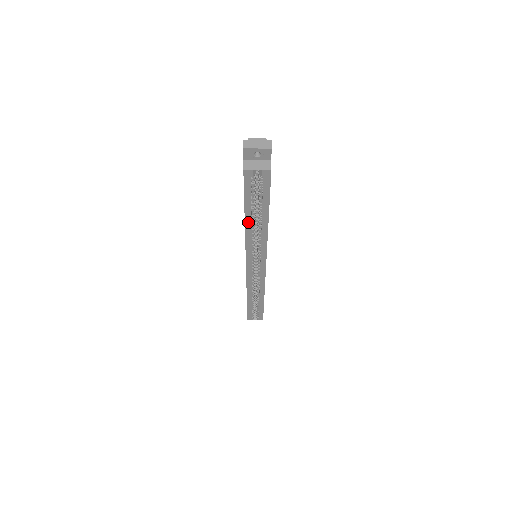
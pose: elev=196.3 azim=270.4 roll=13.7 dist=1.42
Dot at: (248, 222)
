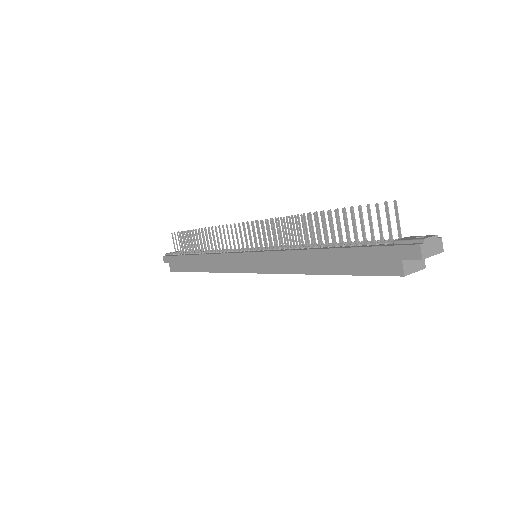
Dot at: (320, 273)
